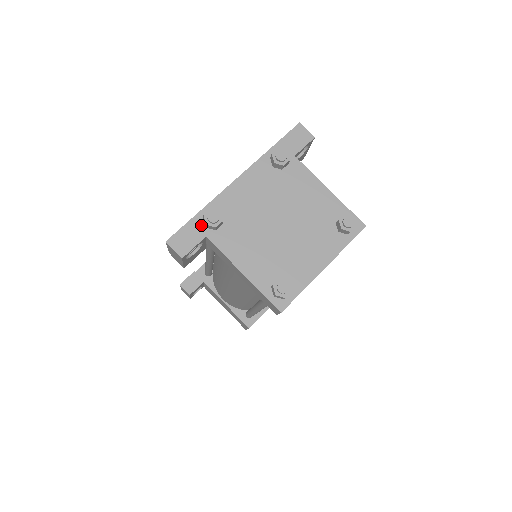
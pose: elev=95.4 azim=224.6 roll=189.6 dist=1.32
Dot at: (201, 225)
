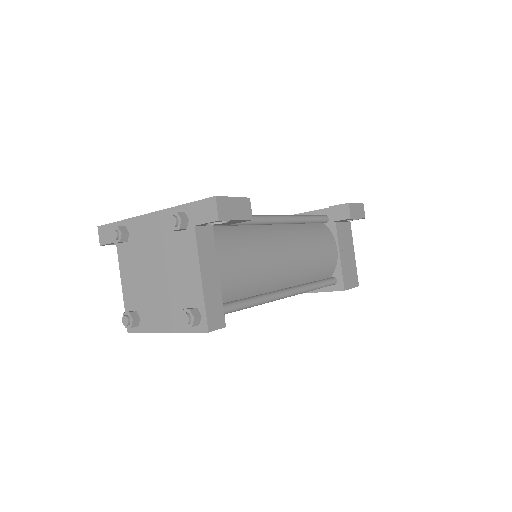
Dot at: occluded
